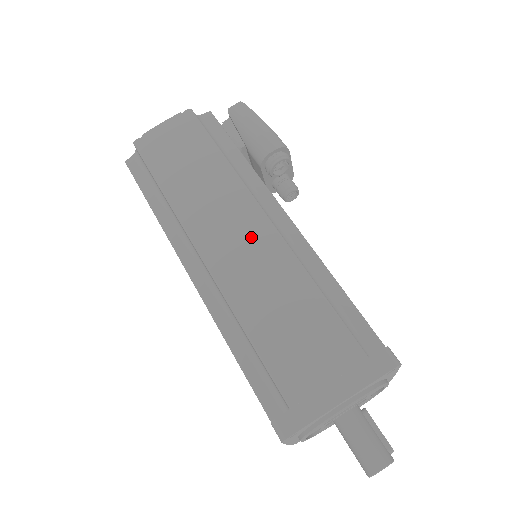
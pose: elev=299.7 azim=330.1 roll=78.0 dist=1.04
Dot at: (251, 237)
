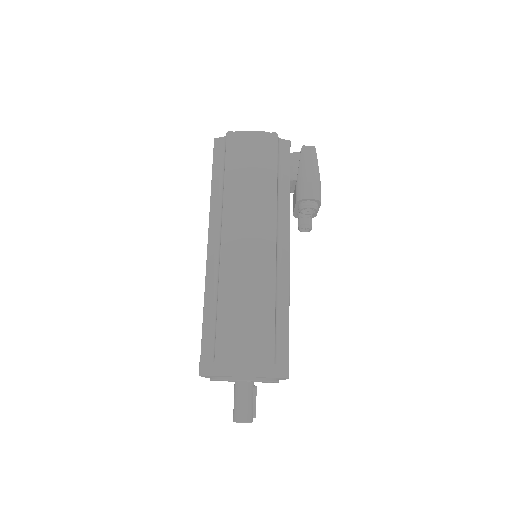
Dot at: (258, 250)
